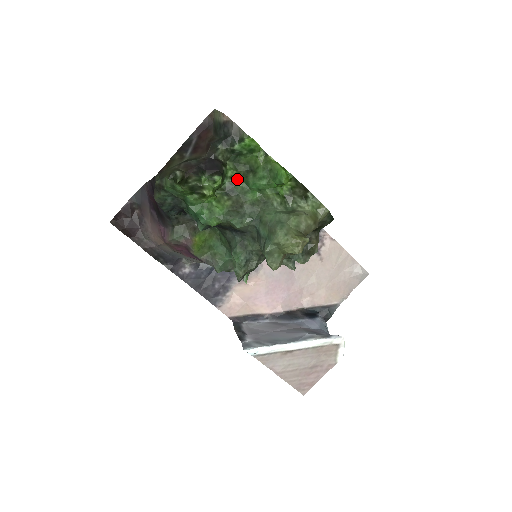
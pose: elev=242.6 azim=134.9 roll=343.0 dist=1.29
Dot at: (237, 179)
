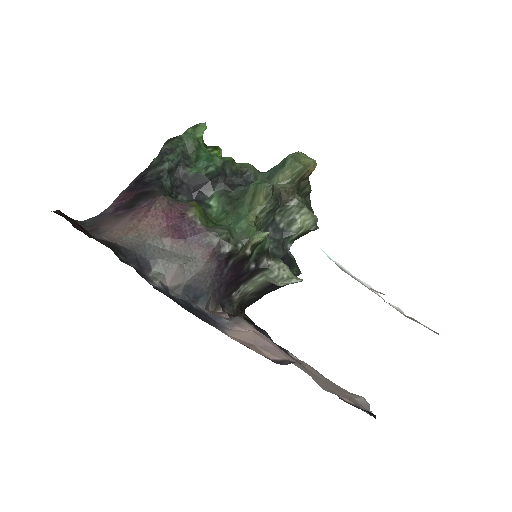
Dot at: occluded
